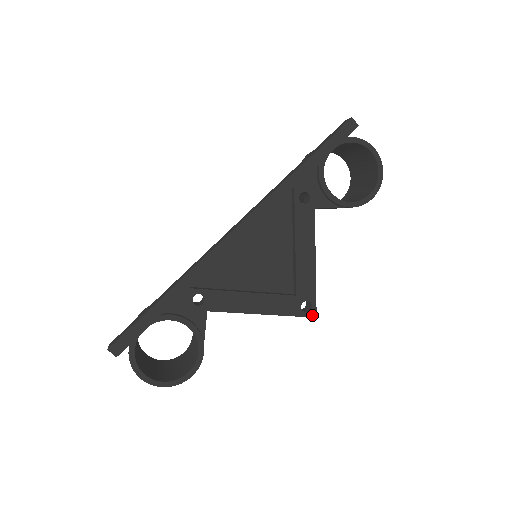
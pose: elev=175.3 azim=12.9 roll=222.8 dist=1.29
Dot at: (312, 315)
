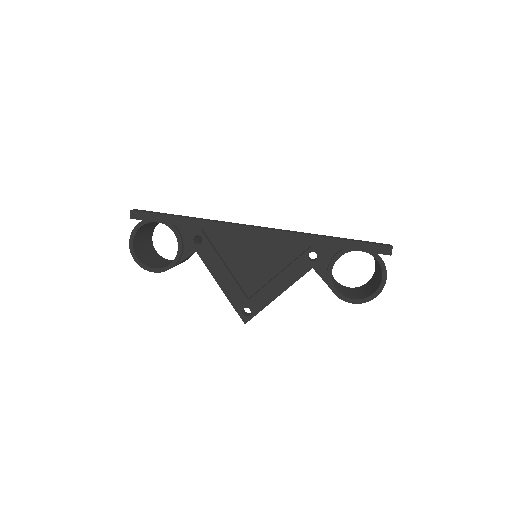
Dot at: (244, 320)
